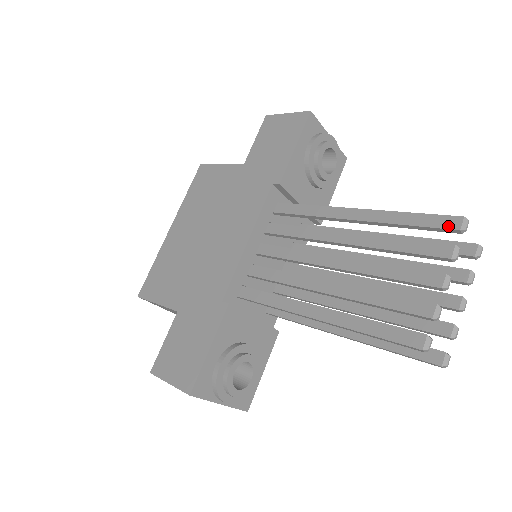
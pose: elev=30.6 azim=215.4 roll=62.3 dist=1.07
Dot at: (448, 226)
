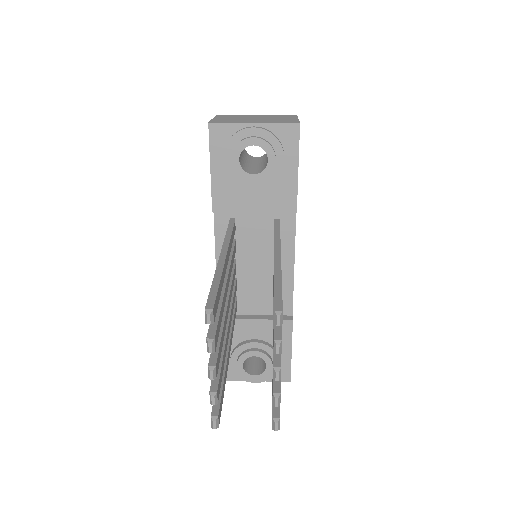
Dot at: occluded
